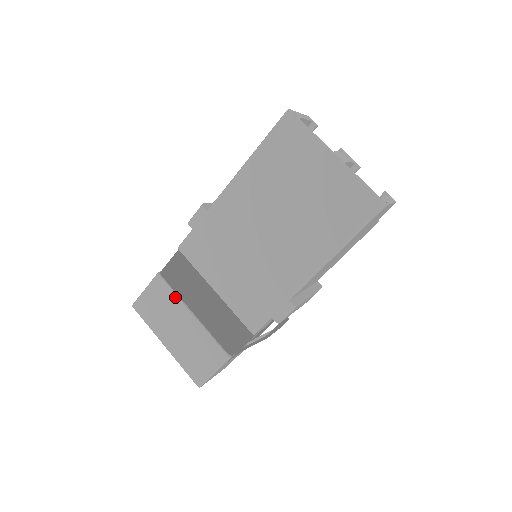
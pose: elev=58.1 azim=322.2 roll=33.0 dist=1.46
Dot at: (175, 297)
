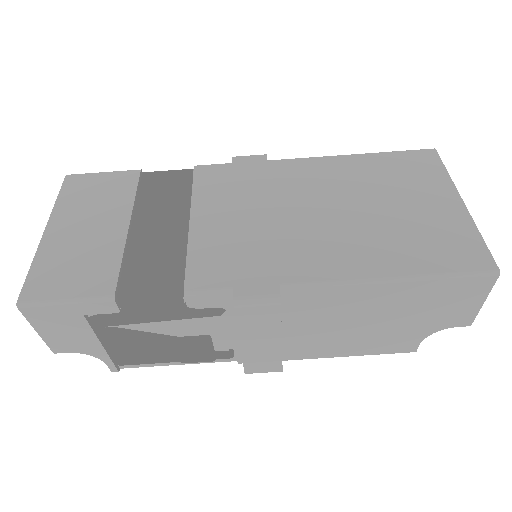
Dot at: (131, 197)
